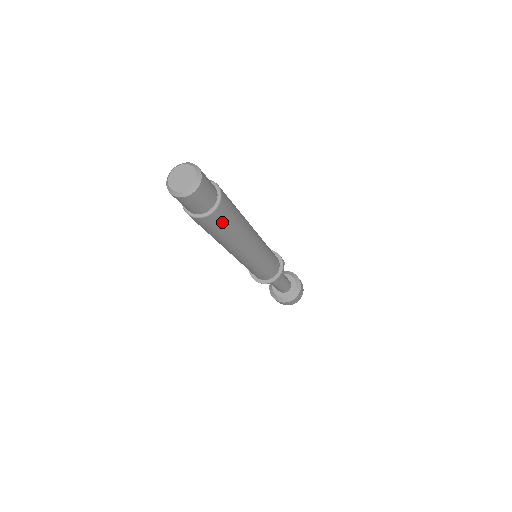
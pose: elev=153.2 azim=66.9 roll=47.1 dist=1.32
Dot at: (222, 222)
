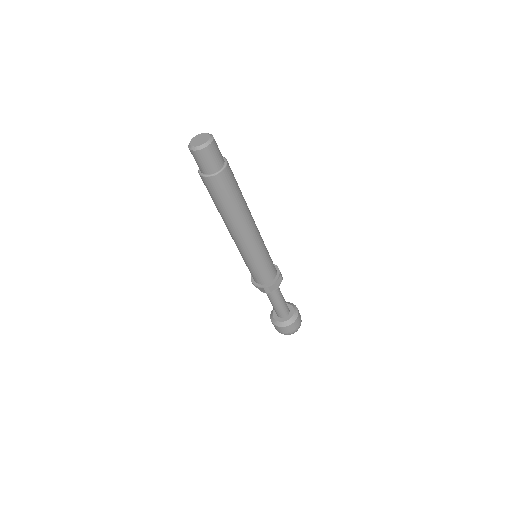
Dot at: (221, 190)
